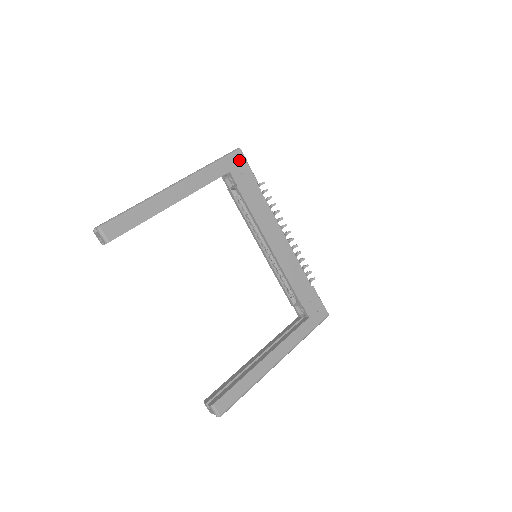
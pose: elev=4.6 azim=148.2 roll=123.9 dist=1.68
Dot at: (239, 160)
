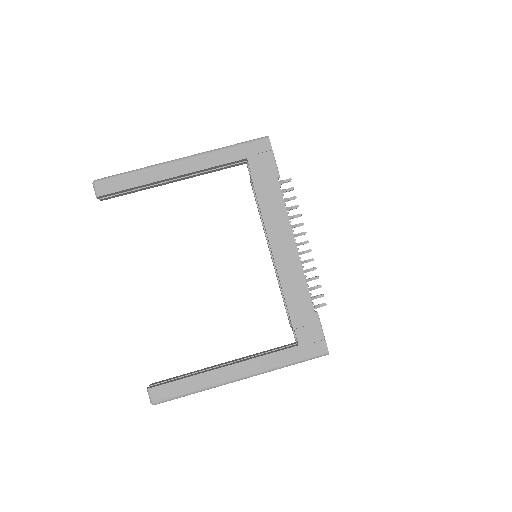
Dot at: (263, 148)
